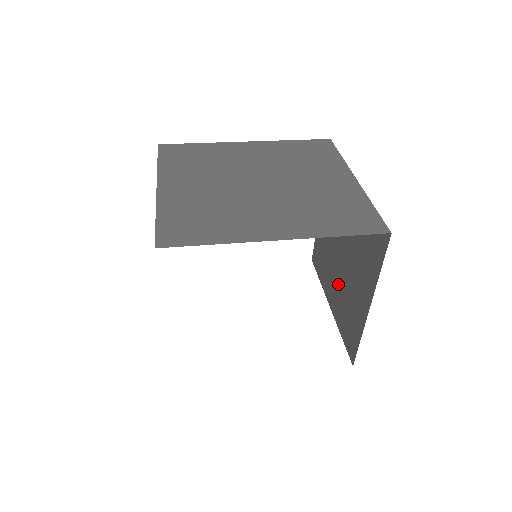
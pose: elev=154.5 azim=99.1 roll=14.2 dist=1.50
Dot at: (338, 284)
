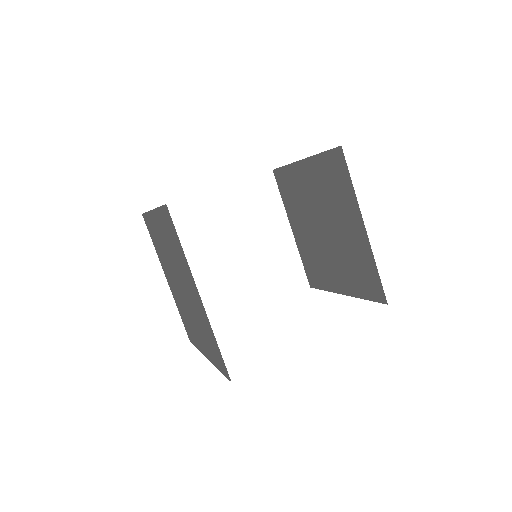
Dot at: (337, 260)
